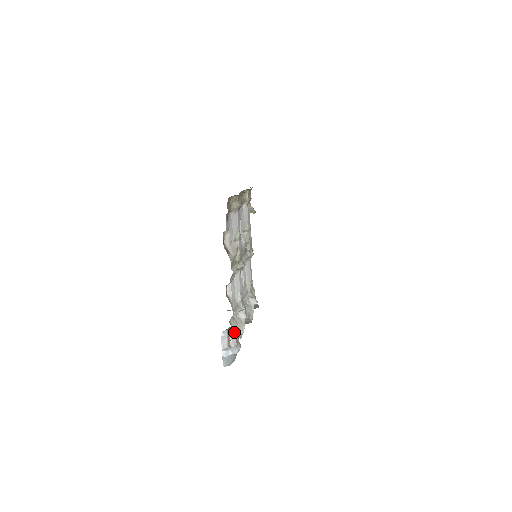
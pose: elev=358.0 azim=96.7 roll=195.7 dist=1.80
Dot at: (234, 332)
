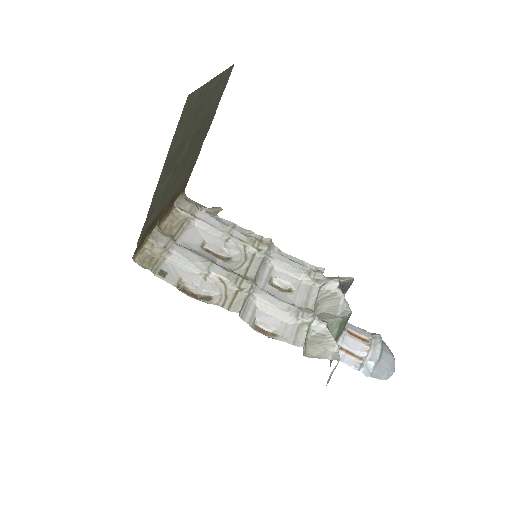
Dot at: (349, 339)
